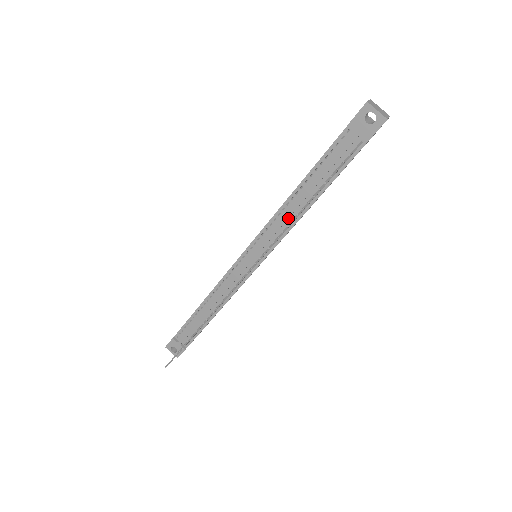
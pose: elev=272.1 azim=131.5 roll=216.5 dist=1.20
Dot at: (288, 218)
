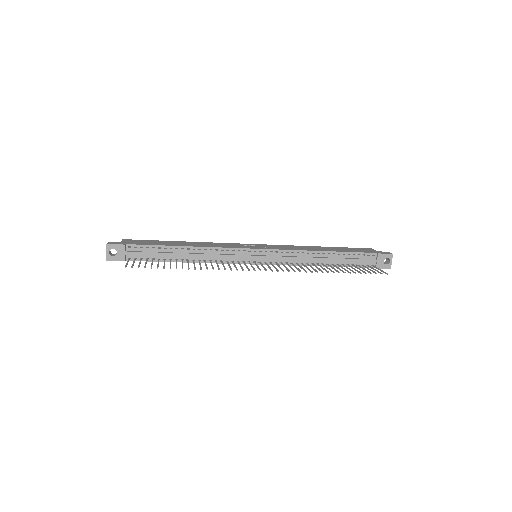
Dot at: (305, 259)
